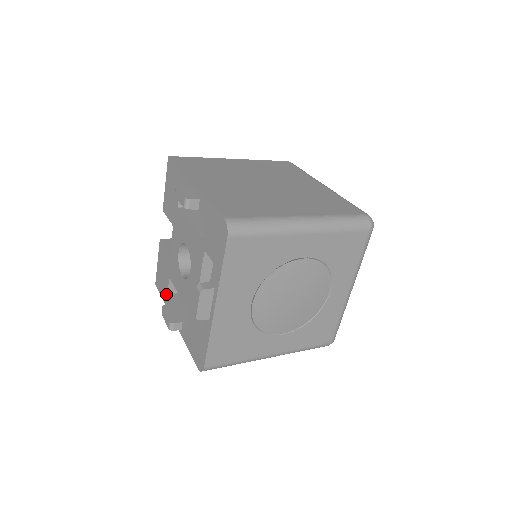
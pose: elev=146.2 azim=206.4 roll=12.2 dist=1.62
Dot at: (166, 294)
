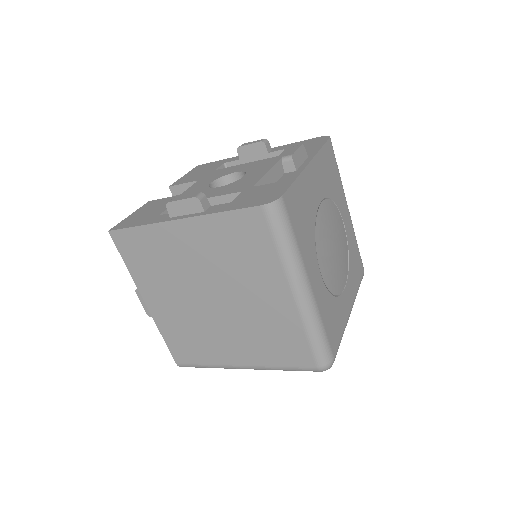
Dot at: (154, 217)
